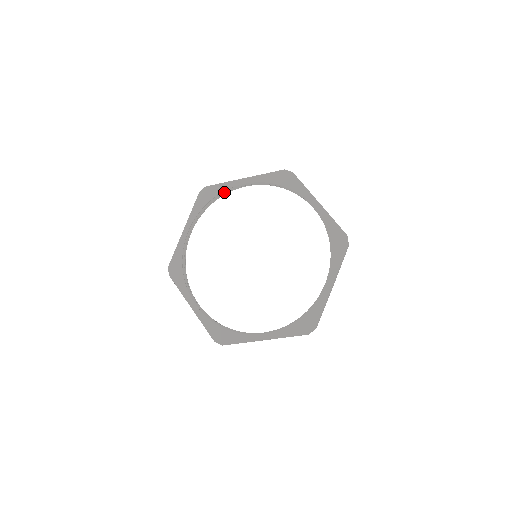
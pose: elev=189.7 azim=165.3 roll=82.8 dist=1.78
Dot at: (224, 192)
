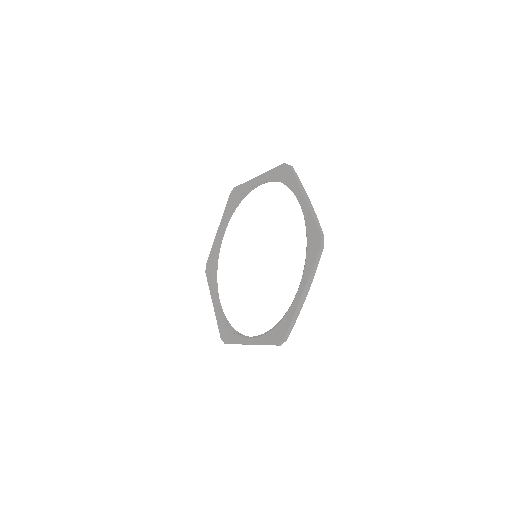
Dot at: (216, 253)
